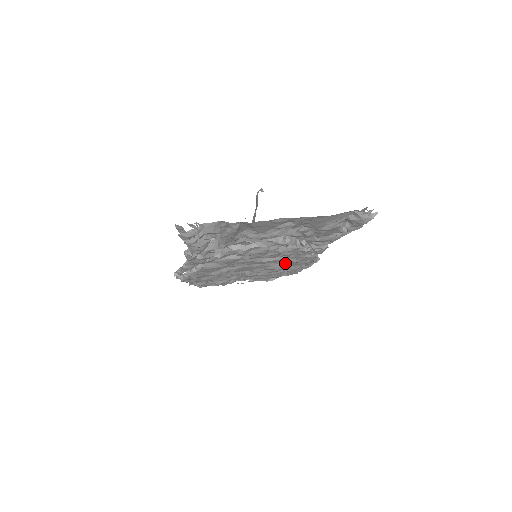
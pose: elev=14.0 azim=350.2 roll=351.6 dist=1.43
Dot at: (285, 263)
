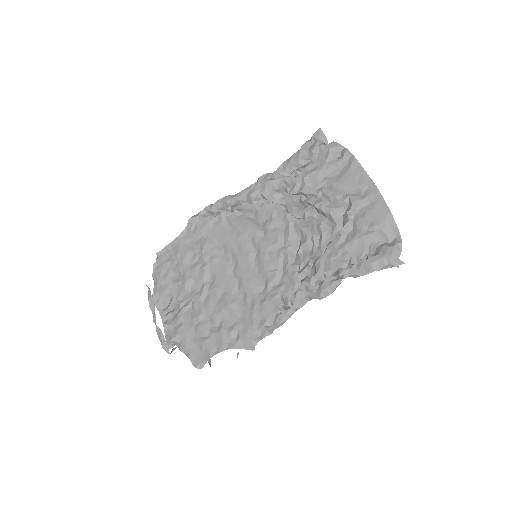
Dot at: (242, 305)
